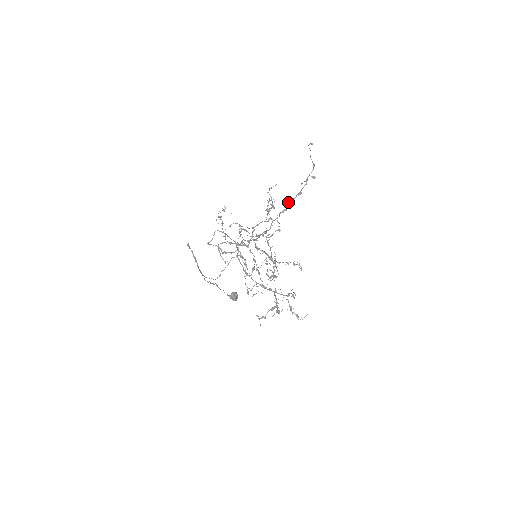
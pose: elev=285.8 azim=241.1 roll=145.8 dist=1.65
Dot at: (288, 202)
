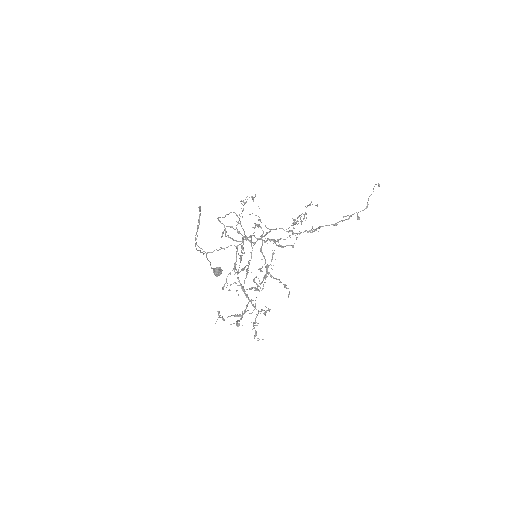
Dot at: occluded
